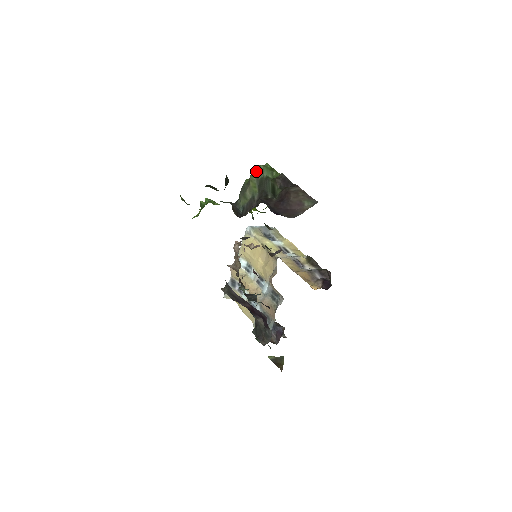
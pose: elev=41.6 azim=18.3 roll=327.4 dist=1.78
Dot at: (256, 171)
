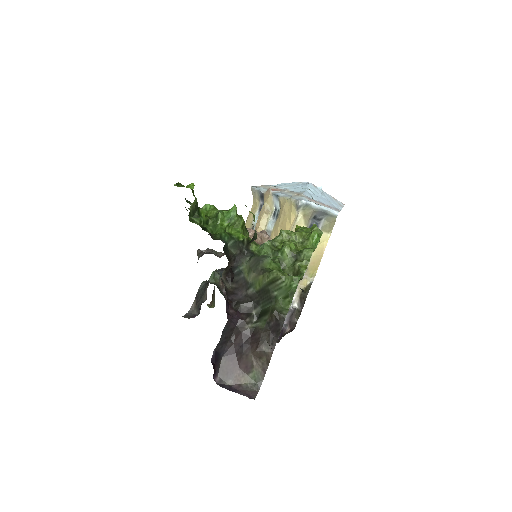
Dot at: (275, 279)
